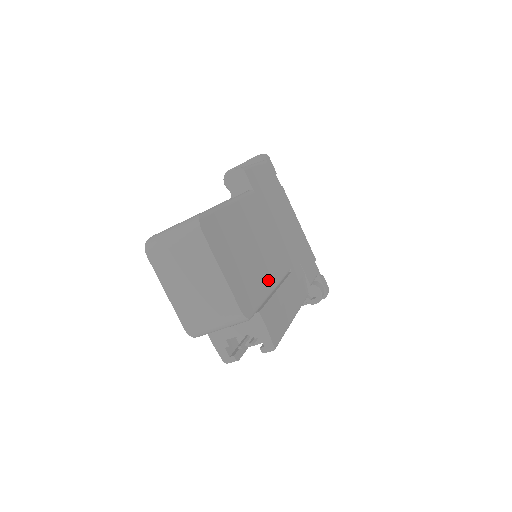
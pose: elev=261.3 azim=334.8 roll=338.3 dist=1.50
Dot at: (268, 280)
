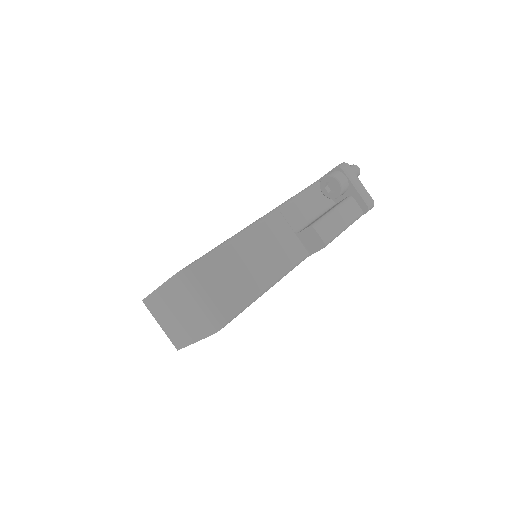
Dot at: occluded
